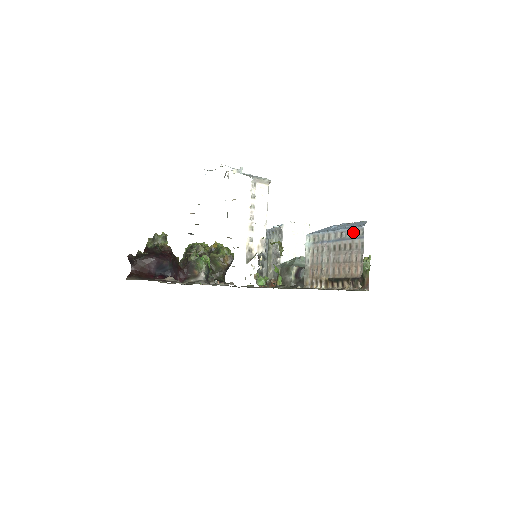
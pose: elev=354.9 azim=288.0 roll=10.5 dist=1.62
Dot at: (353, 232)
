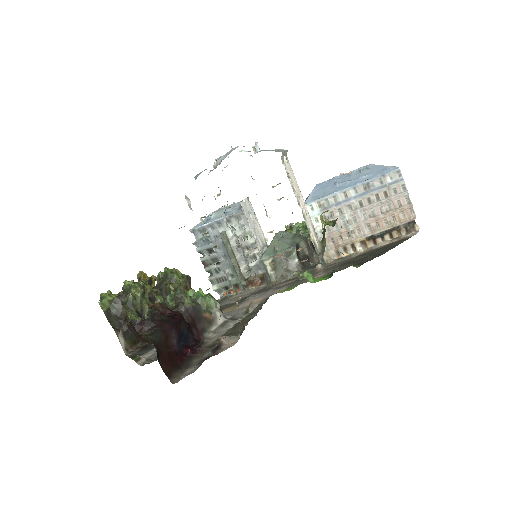
Dot at: (385, 178)
